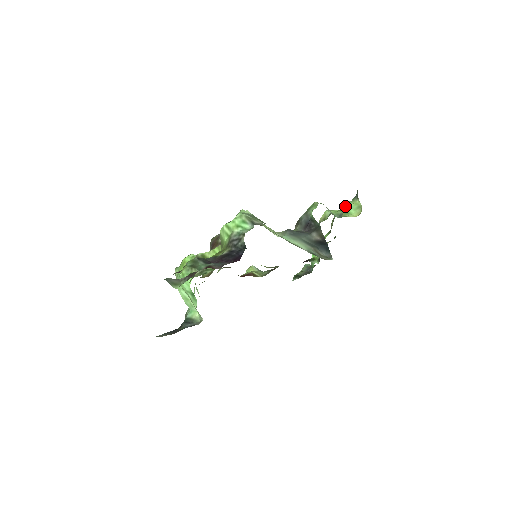
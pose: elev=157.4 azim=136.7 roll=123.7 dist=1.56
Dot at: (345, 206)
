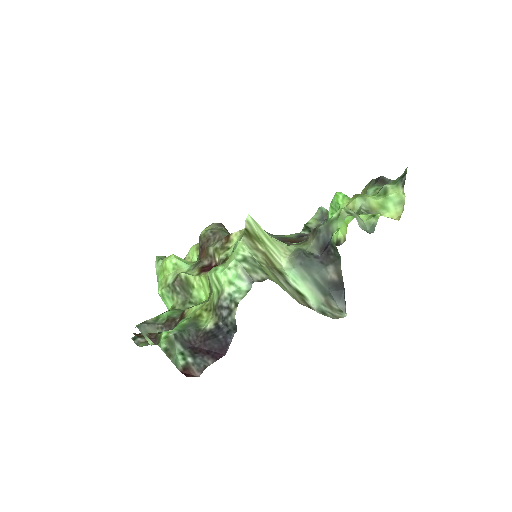
Dot at: (384, 191)
